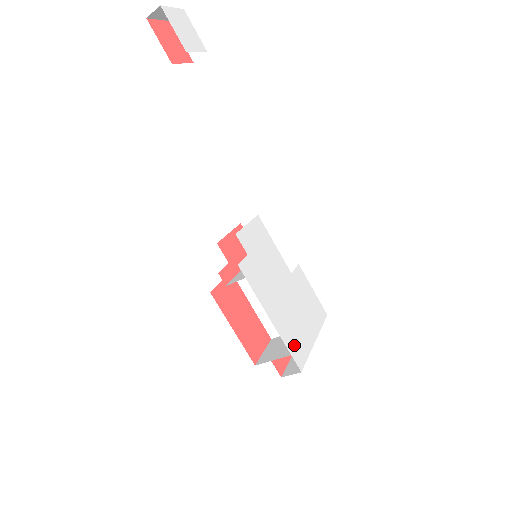
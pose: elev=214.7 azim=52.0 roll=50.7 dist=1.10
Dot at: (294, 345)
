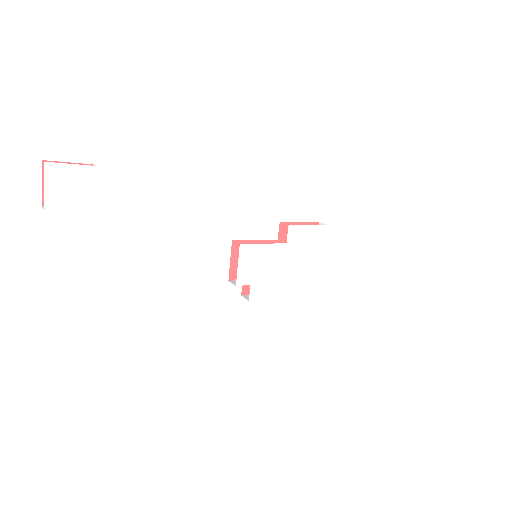
Dot at: (308, 287)
